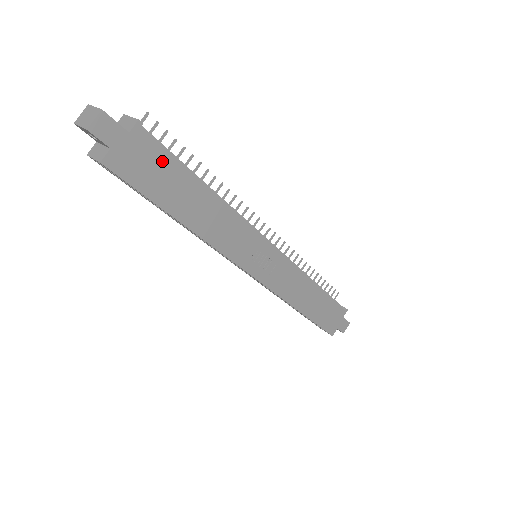
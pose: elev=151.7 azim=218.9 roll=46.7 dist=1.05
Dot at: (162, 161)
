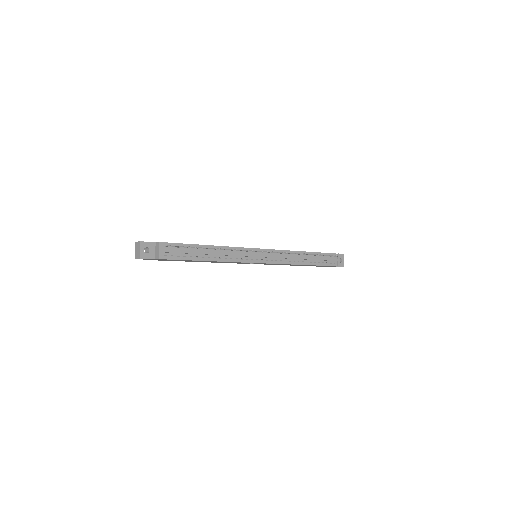
Dot at: occluded
